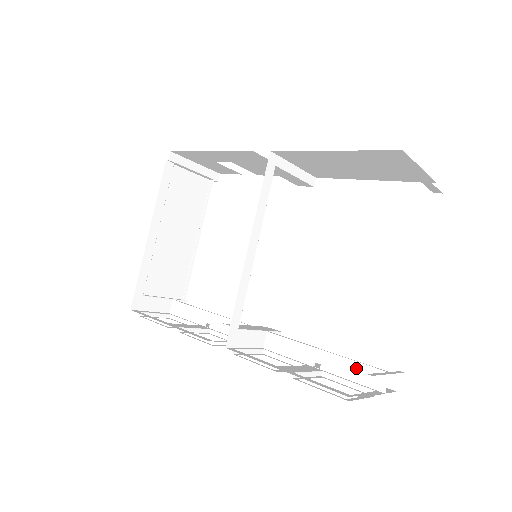
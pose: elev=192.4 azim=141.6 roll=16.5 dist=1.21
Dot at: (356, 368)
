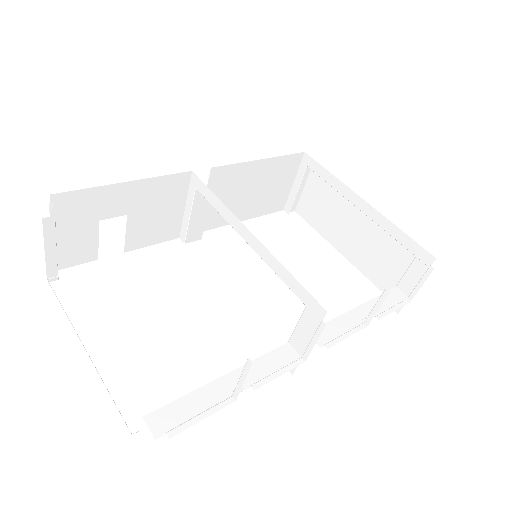
Dot at: occluded
